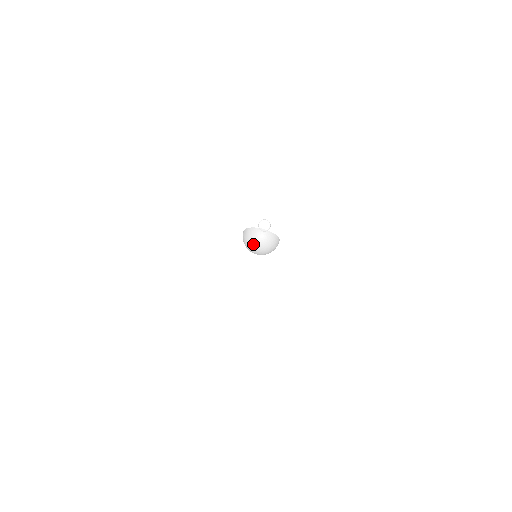
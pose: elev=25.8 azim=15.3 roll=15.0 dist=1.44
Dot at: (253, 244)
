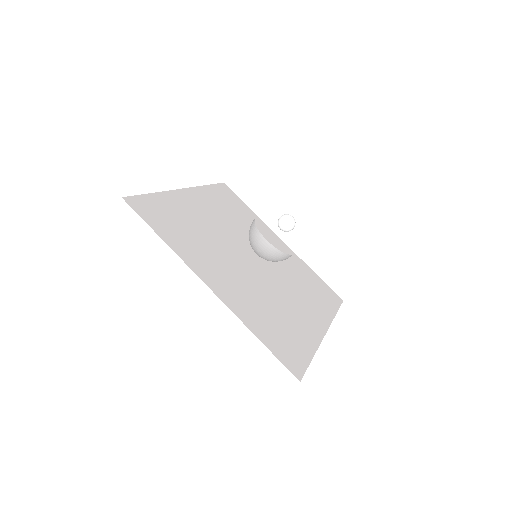
Dot at: (250, 242)
